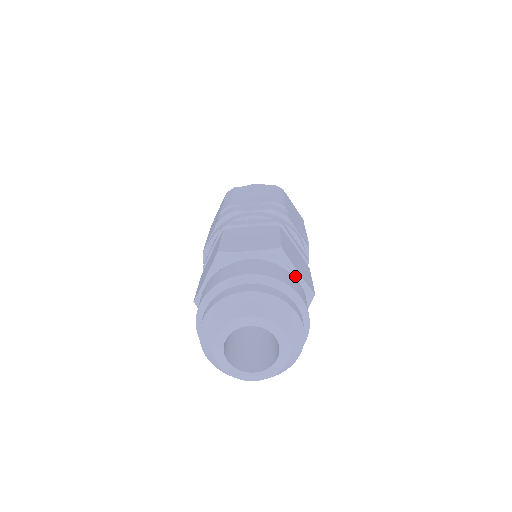
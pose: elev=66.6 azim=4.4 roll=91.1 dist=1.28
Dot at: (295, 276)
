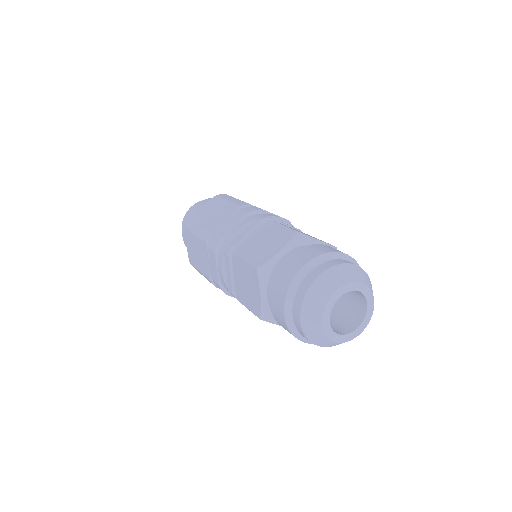
Dot at: occluded
